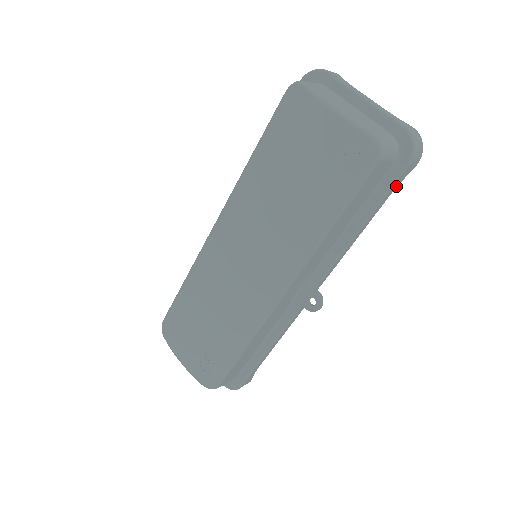
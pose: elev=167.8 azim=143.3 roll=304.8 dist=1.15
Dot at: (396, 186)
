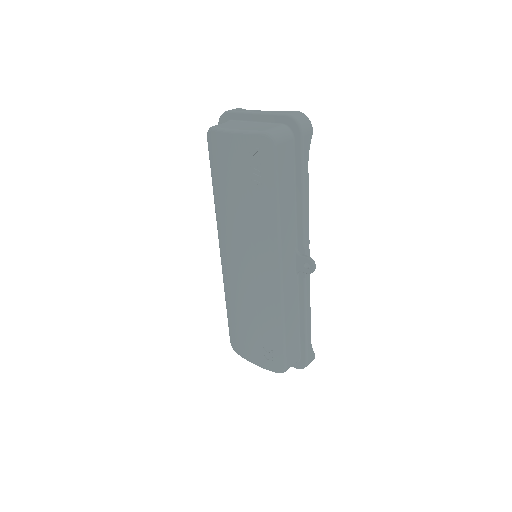
Dot at: (307, 154)
